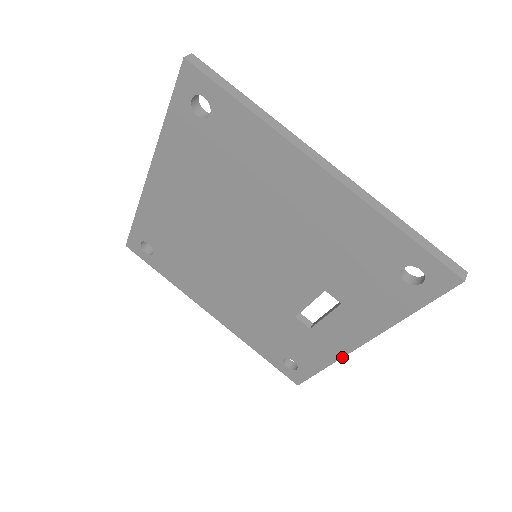
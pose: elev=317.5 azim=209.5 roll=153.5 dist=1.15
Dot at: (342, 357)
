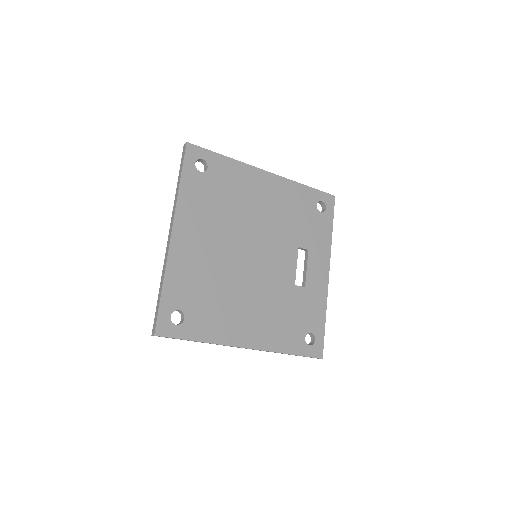
Dot at: (327, 294)
